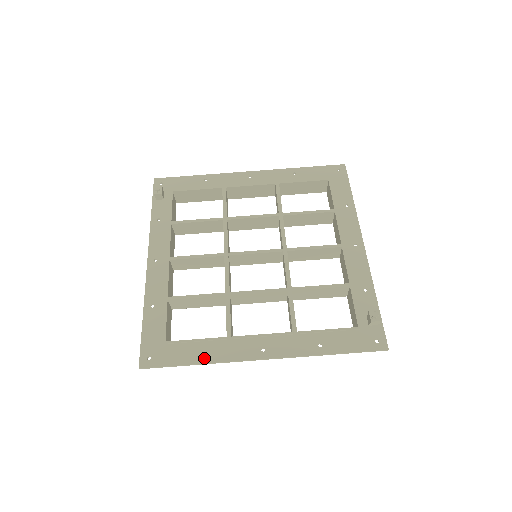
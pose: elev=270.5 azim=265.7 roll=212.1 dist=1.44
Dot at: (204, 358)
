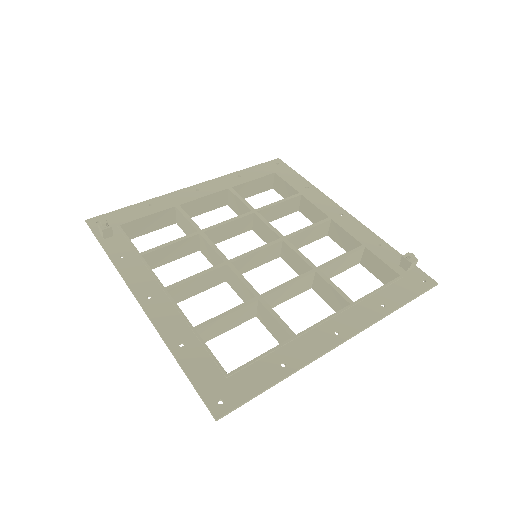
Dot at: (284, 370)
